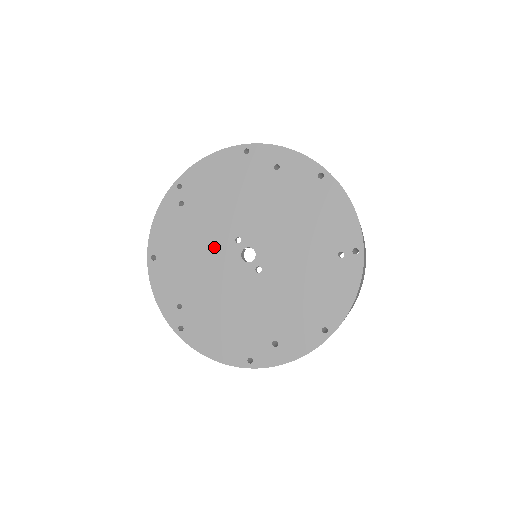
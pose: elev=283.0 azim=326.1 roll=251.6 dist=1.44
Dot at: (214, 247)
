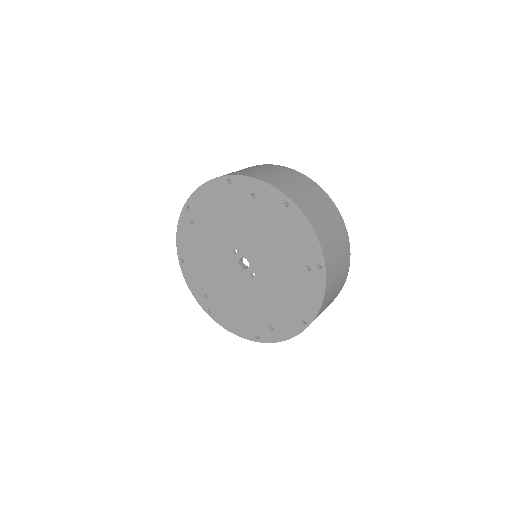
Dot at: (220, 256)
